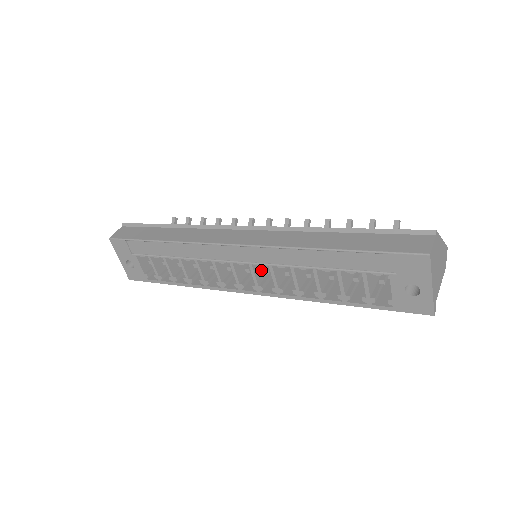
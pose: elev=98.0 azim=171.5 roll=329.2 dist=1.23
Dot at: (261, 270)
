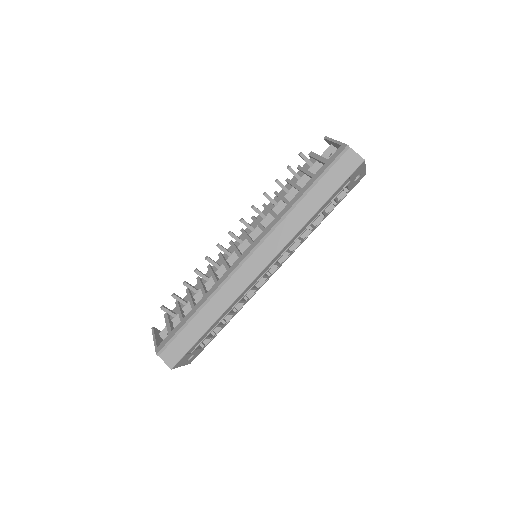
Dot at: occluded
